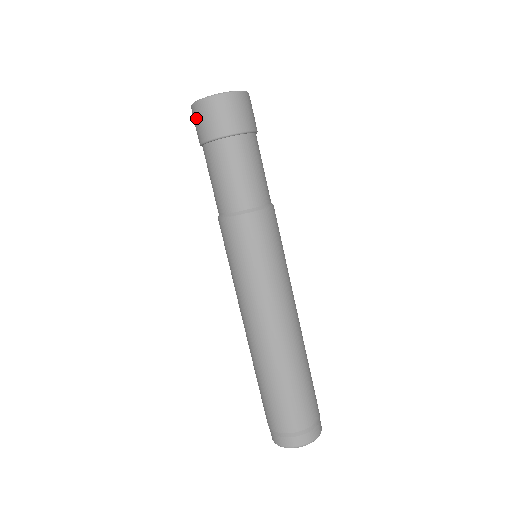
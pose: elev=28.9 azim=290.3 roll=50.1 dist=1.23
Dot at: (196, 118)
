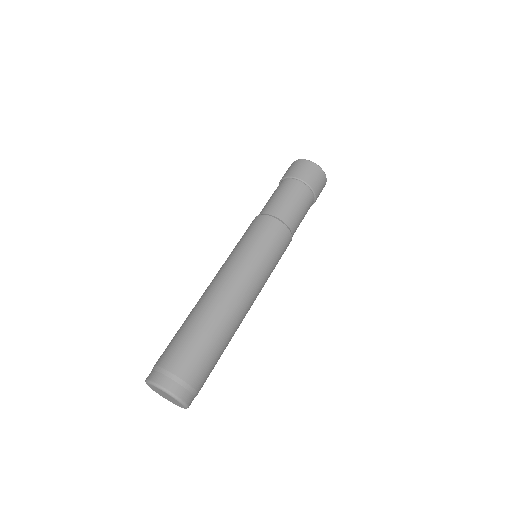
Dot at: (300, 165)
